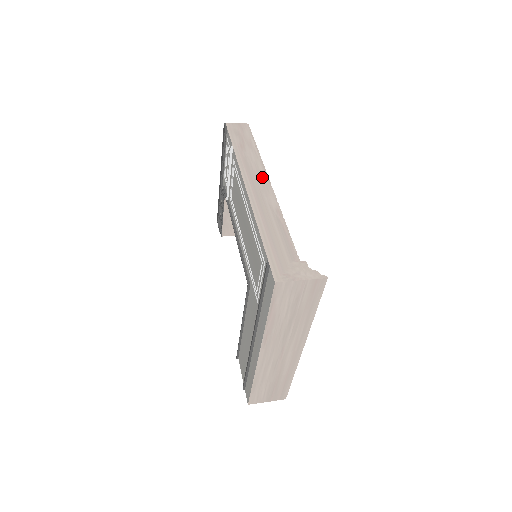
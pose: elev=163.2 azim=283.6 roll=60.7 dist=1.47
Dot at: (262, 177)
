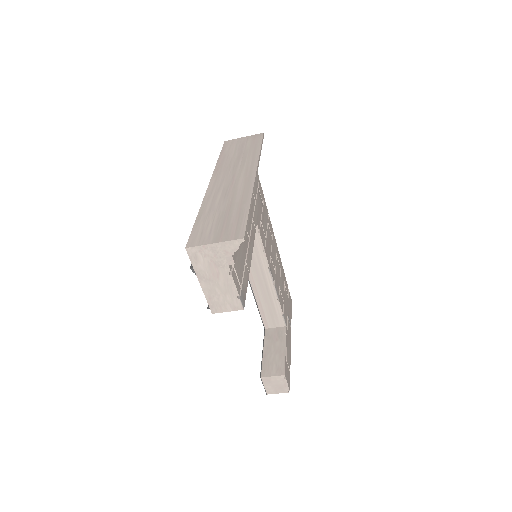
Dot at: occluded
